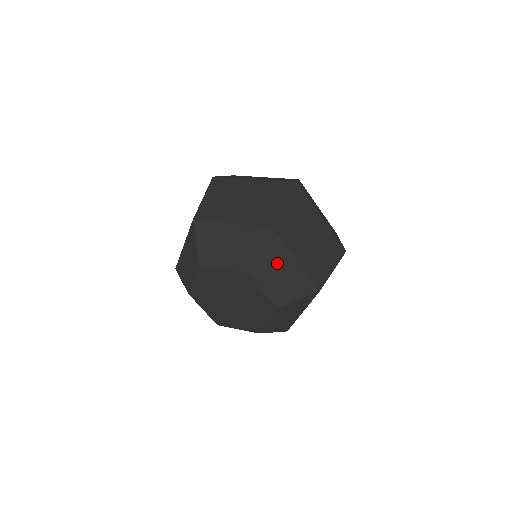
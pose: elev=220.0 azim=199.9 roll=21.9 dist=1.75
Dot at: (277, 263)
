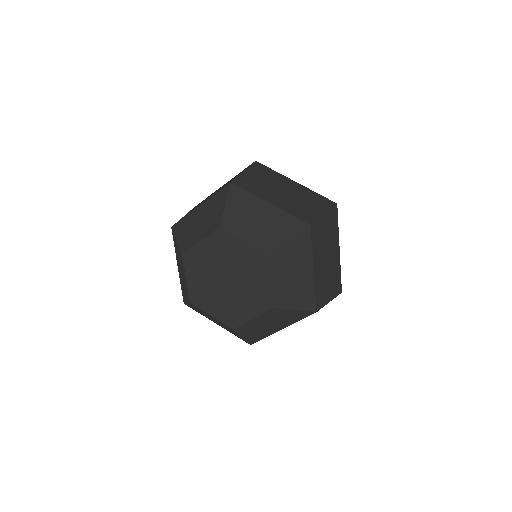
Dot at: (297, 262)
